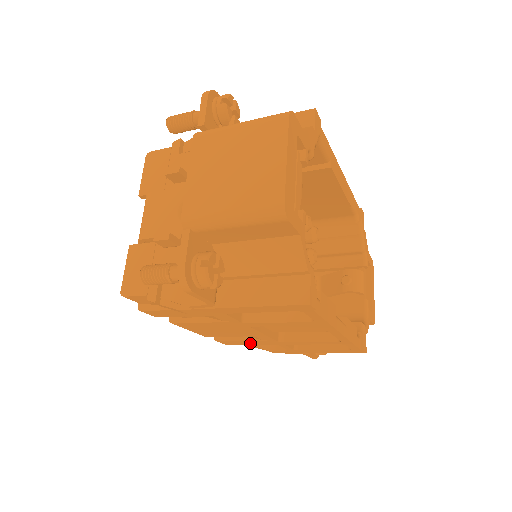
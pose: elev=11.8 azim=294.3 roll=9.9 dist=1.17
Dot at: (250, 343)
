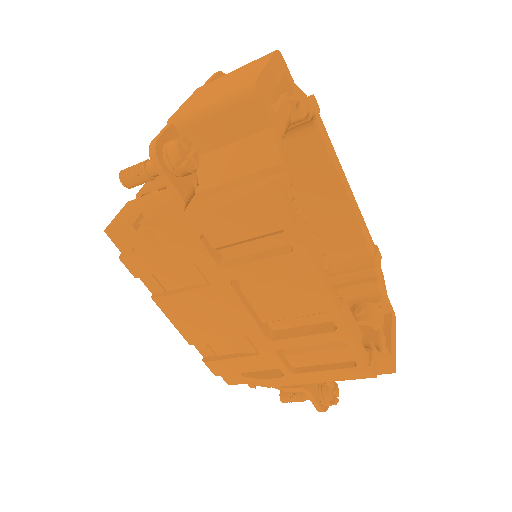
Dot at: (241, 366)
